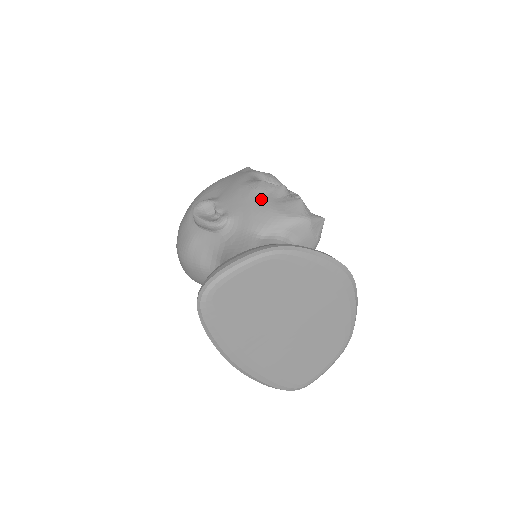
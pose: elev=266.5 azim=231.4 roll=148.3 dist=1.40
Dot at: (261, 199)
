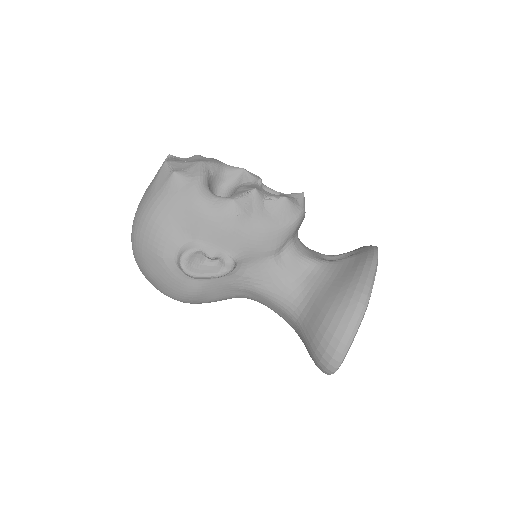
Dot at: (253, 224)
